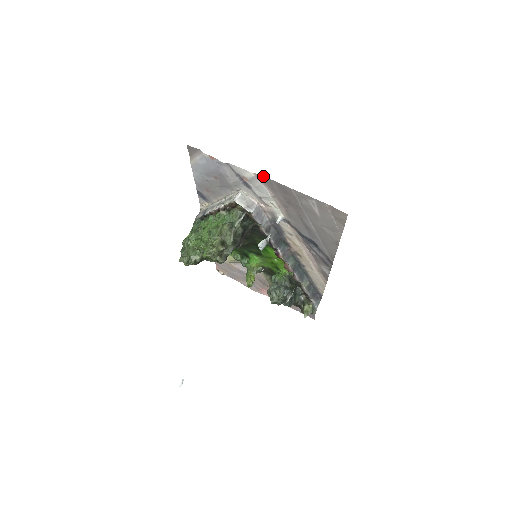
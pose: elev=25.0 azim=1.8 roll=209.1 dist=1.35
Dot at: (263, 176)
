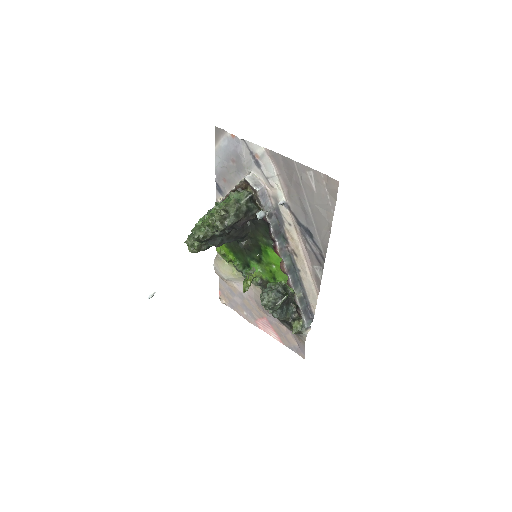
Dot at: occluded
